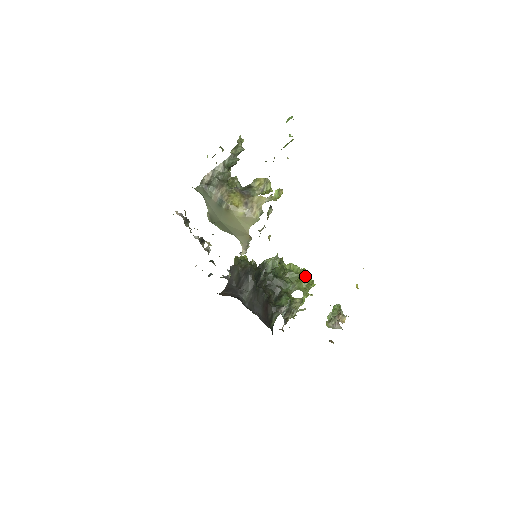
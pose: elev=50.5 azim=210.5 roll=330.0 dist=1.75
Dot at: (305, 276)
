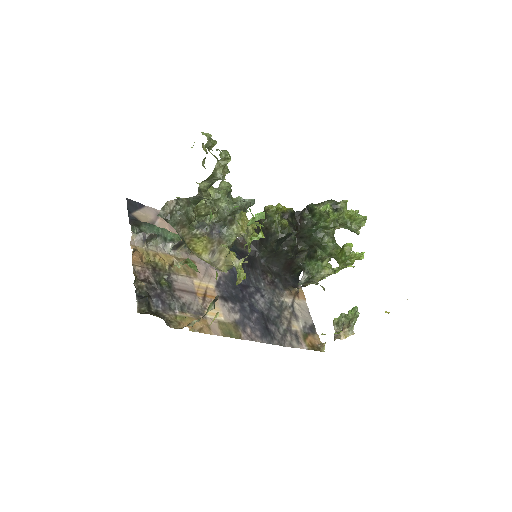
Dot at: (344, 257)
